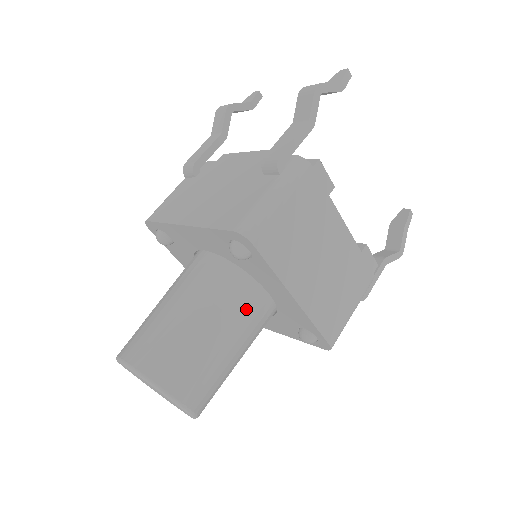
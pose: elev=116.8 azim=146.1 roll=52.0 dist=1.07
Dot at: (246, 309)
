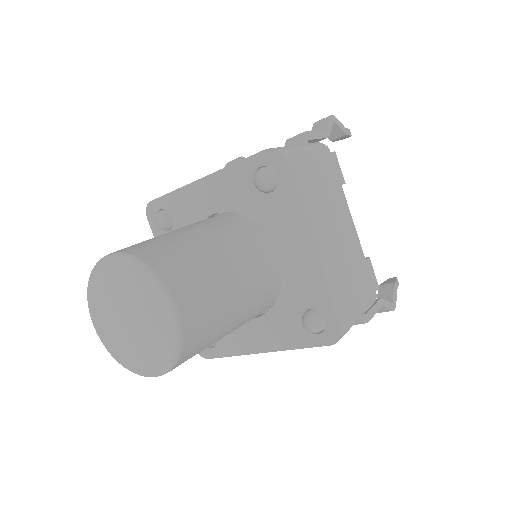
Dot at: (256, 254)
